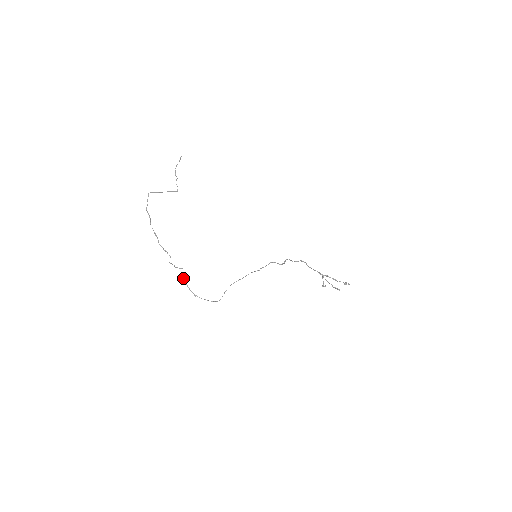
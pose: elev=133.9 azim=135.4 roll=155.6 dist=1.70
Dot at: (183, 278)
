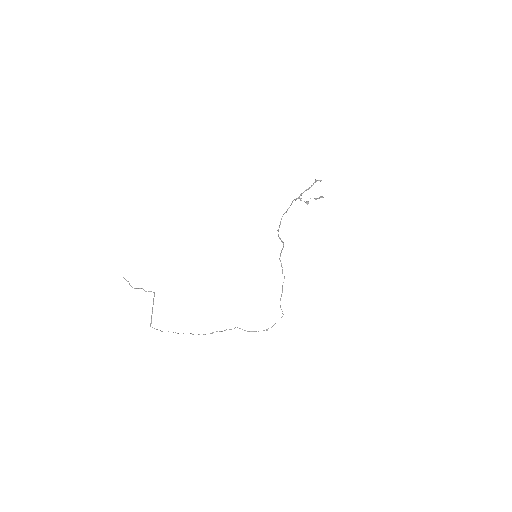
Dot at: occluded
